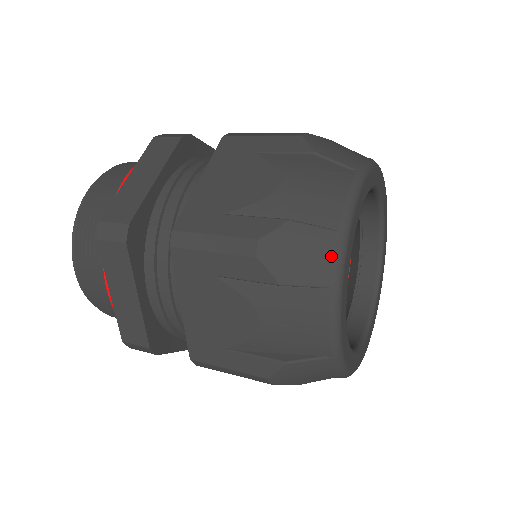
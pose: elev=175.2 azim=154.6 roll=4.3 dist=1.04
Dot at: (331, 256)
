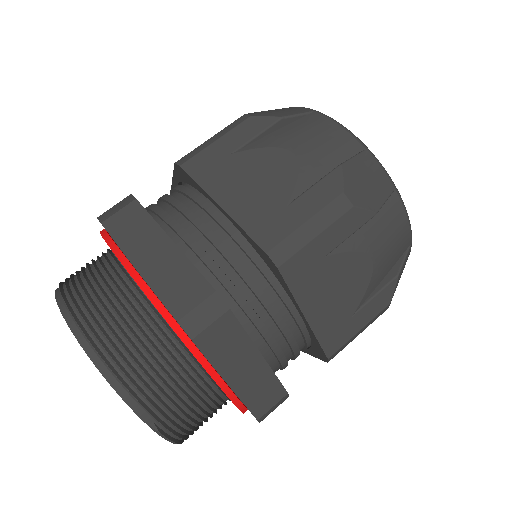
Dot at: (297, 107)
